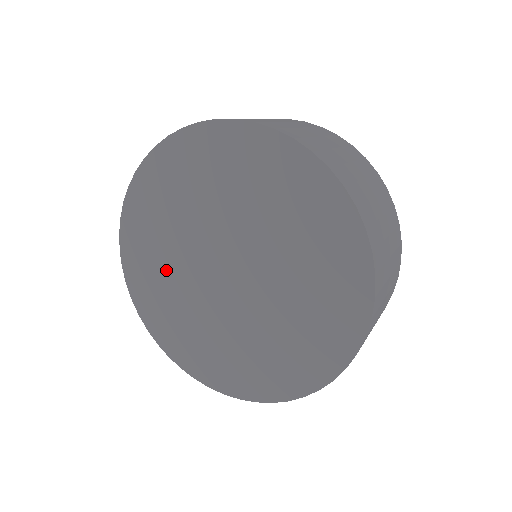
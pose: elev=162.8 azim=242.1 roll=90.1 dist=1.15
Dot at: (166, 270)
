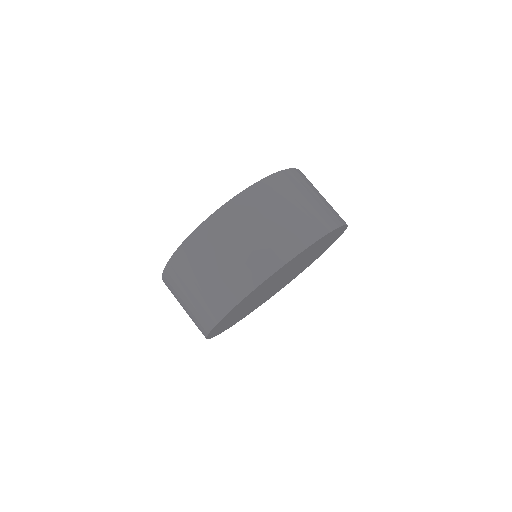
Dot at: occluded
